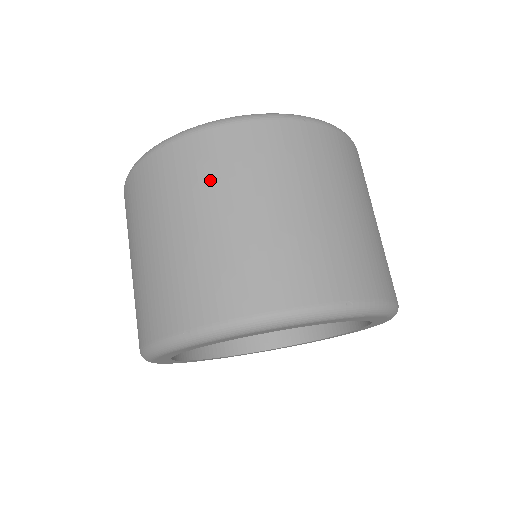
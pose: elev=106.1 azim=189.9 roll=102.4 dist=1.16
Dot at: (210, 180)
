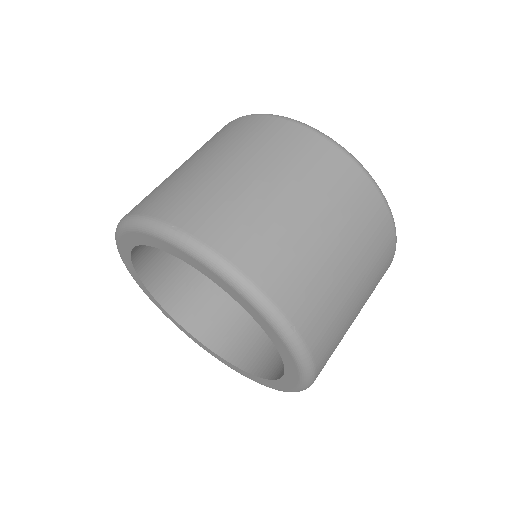
Dot at: occluded
